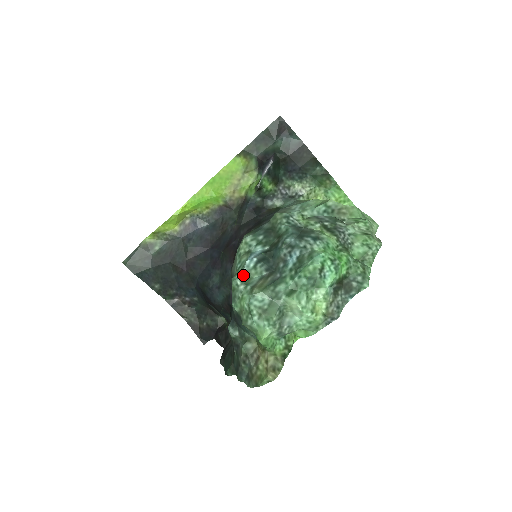
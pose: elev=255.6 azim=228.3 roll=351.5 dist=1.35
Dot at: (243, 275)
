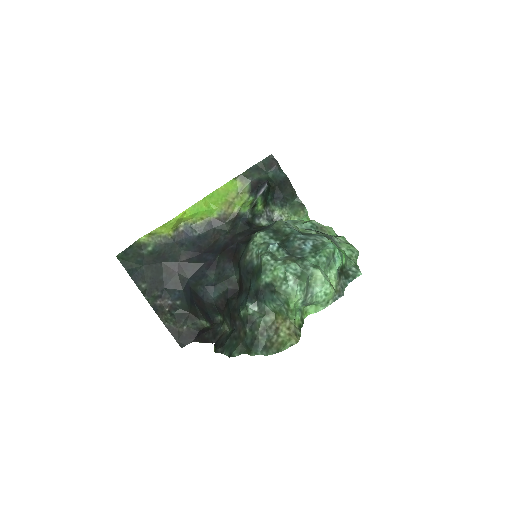
Dot at: (271, 254)
